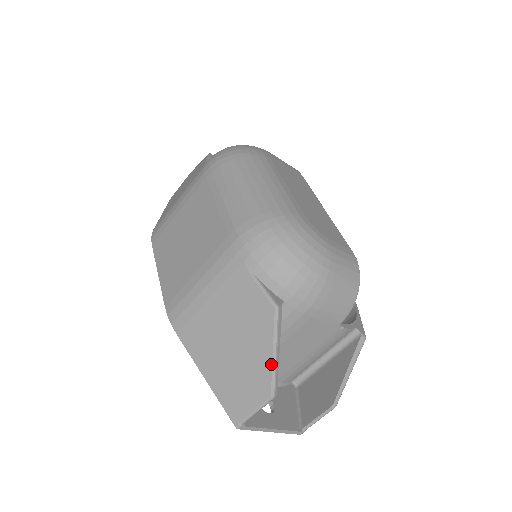
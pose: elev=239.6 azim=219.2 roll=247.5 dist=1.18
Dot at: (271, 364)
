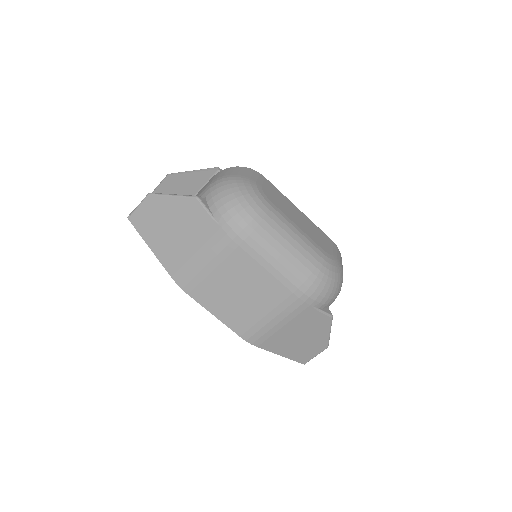
Dot at: (328, 338)
